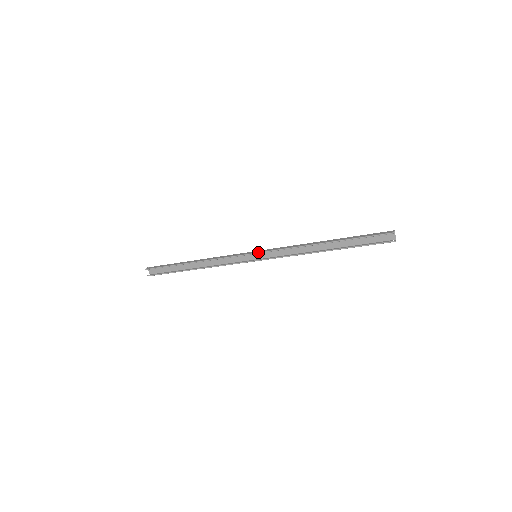
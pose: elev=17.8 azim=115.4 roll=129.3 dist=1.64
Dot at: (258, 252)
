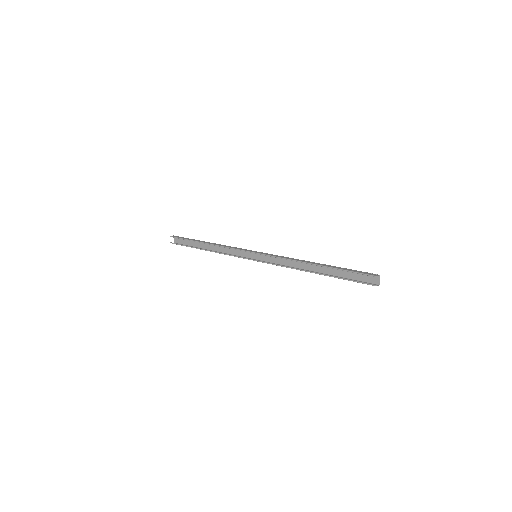
Dot at: (258, 252)
